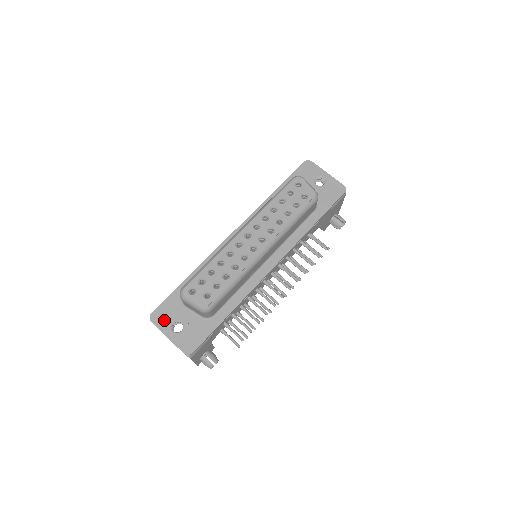
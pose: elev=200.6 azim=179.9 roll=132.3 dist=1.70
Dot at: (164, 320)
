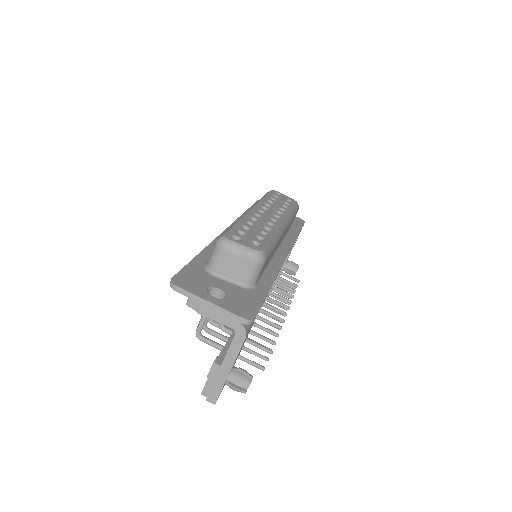
Dot at: (195, 286)
